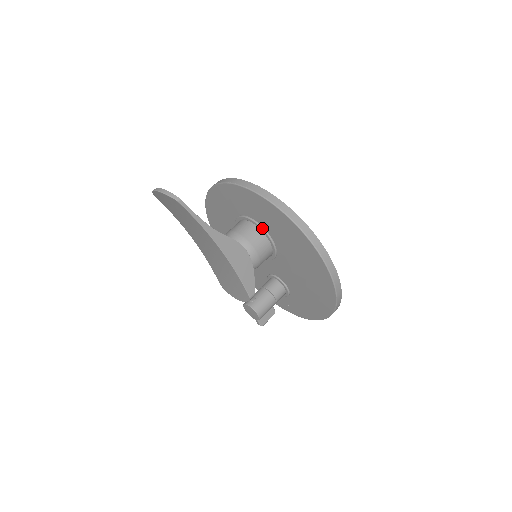
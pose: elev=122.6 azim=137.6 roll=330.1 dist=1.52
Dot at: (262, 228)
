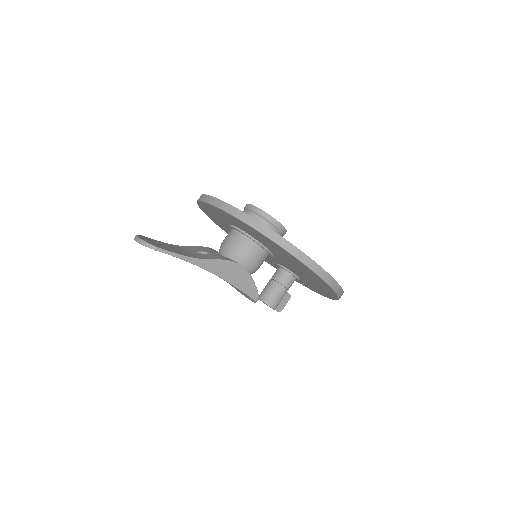
Dot at: (250, 237)
